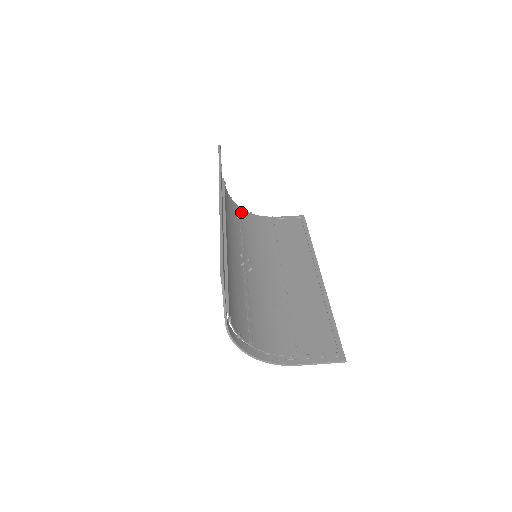
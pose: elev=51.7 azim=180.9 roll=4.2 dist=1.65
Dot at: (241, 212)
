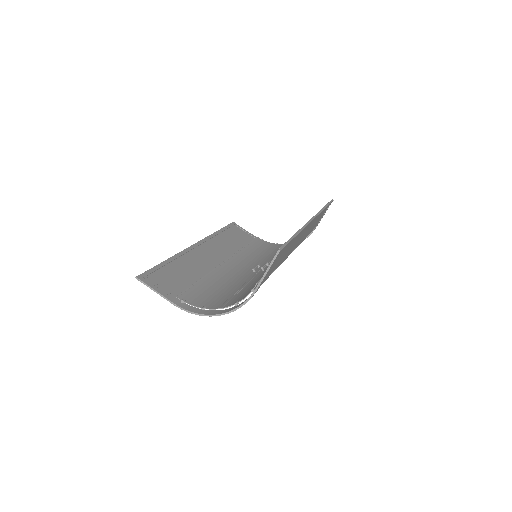
Dot at: occluded
